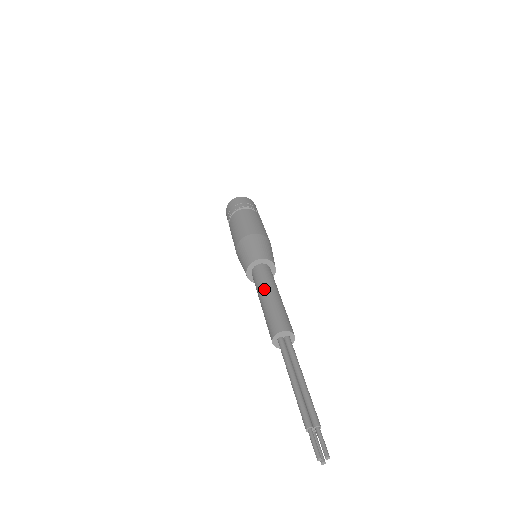
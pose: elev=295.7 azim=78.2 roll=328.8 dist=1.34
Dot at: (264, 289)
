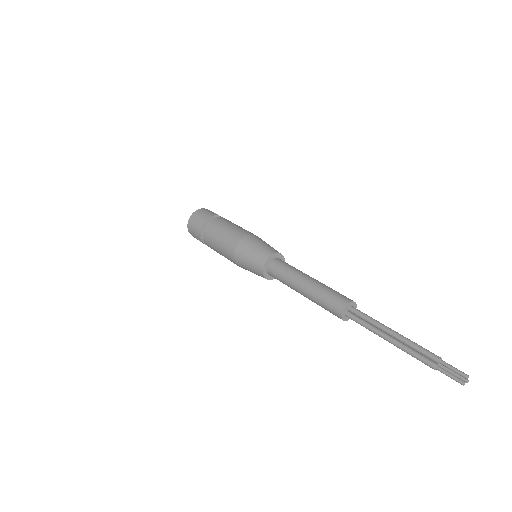
Dot at: (295, 284)
